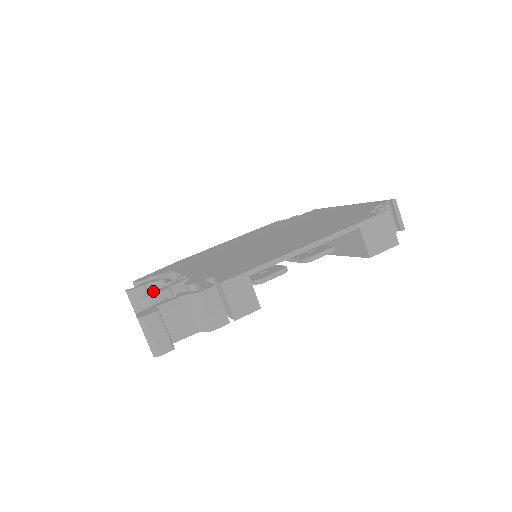
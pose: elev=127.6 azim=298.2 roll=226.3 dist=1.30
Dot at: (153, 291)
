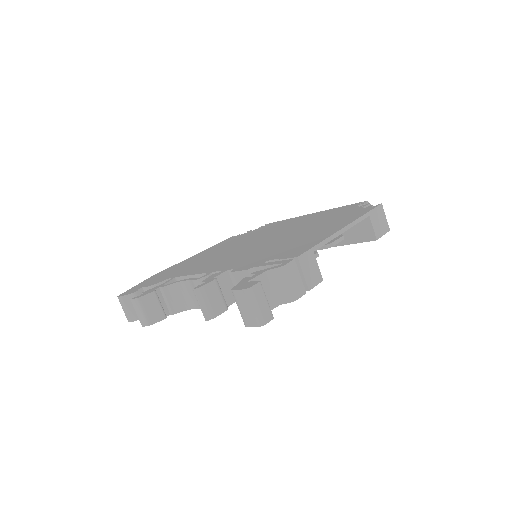
Dot at: (162, 297)
